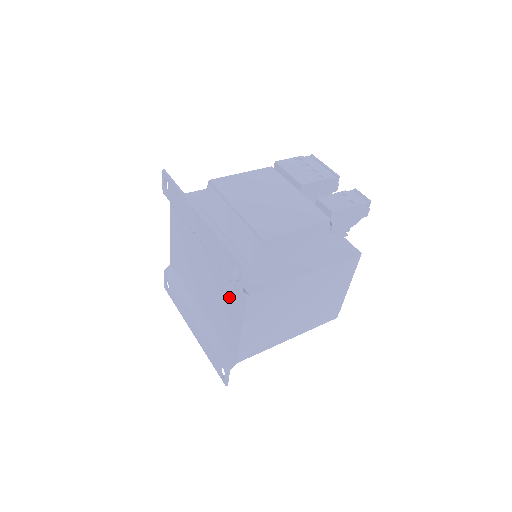
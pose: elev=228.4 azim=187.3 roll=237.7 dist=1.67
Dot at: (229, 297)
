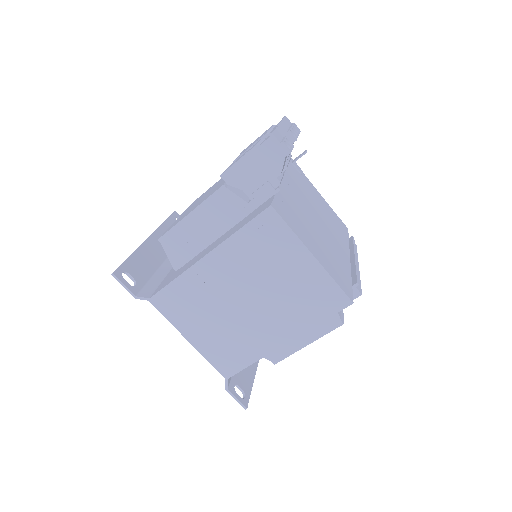
Dot at: occluded
